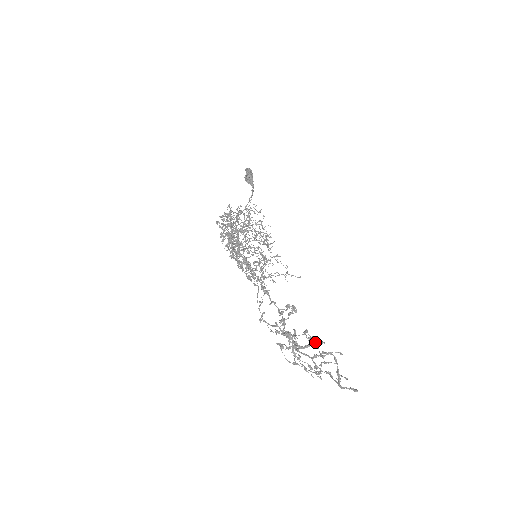
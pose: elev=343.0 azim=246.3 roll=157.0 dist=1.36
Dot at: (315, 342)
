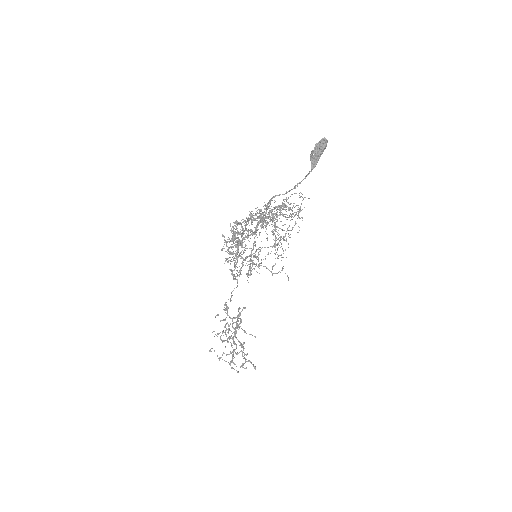
Dot at: occluded
